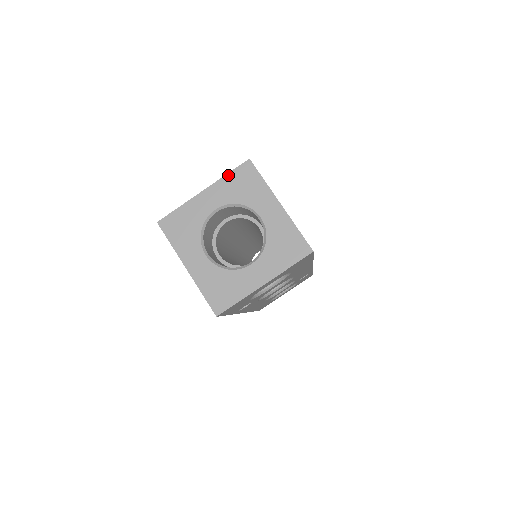
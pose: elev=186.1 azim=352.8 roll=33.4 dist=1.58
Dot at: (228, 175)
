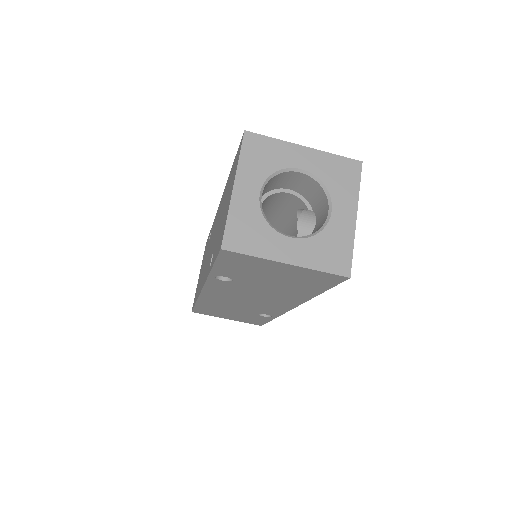
Dot at: (241, 157)
